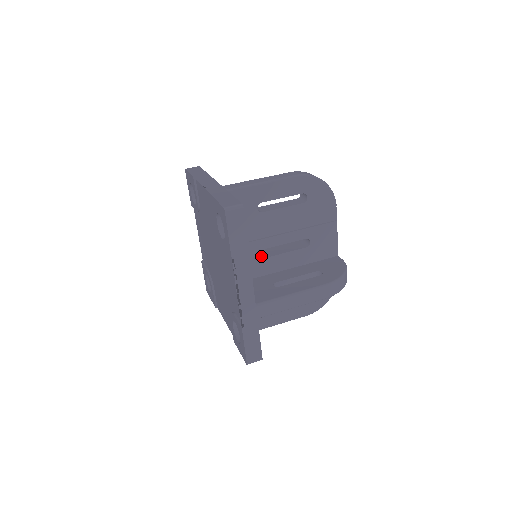
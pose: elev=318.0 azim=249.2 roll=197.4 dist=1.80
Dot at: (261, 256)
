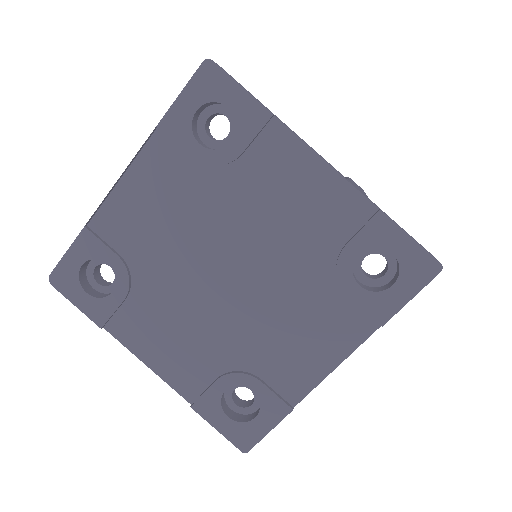
Dot at: occluded
